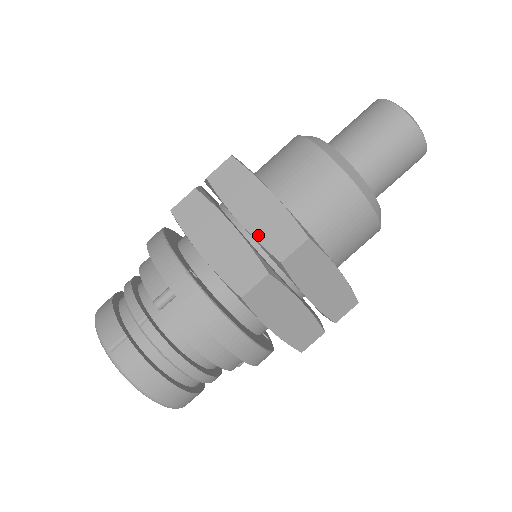
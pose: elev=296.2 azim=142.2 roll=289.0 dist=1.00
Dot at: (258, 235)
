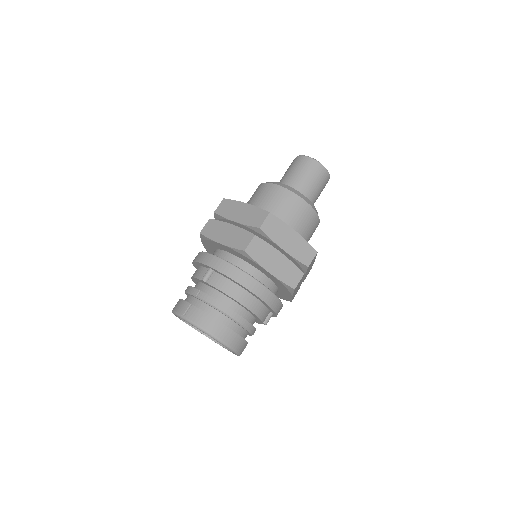
Dot at: (245, 223)
